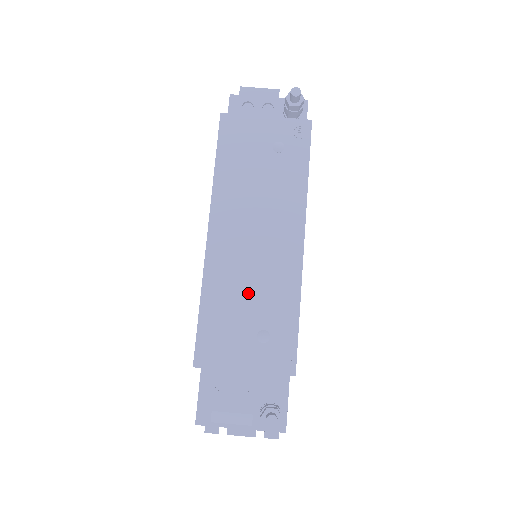
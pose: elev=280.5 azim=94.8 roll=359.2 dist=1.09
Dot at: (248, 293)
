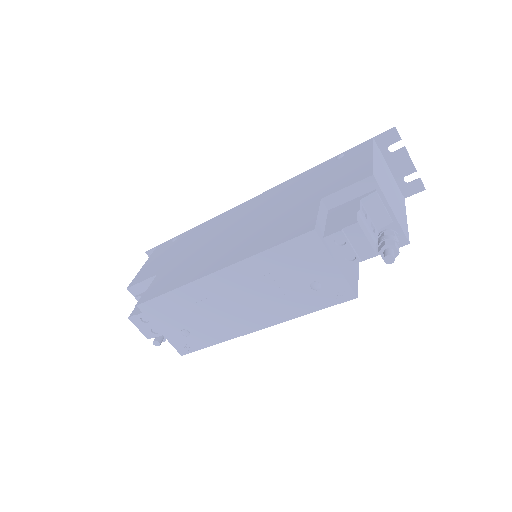
Dot at: (200, 314)
